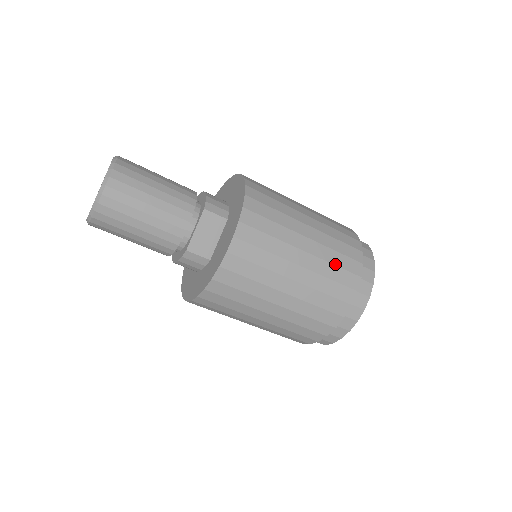
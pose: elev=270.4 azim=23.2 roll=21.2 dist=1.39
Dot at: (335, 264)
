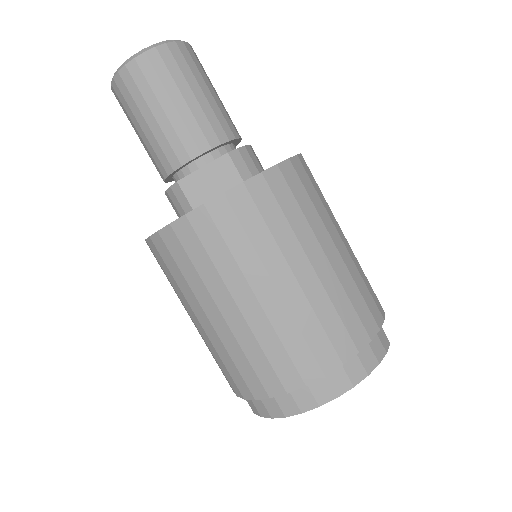
Dot at: (322, 322)
